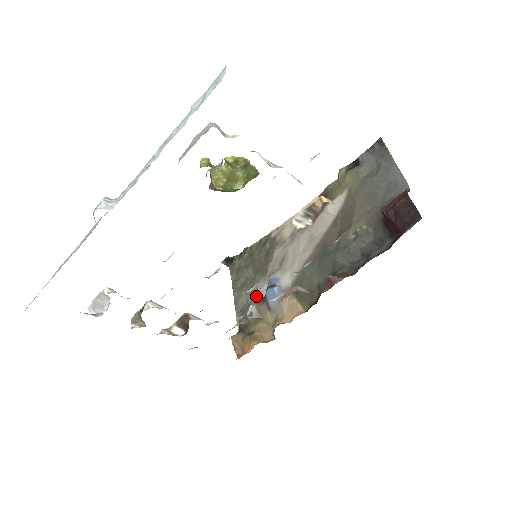
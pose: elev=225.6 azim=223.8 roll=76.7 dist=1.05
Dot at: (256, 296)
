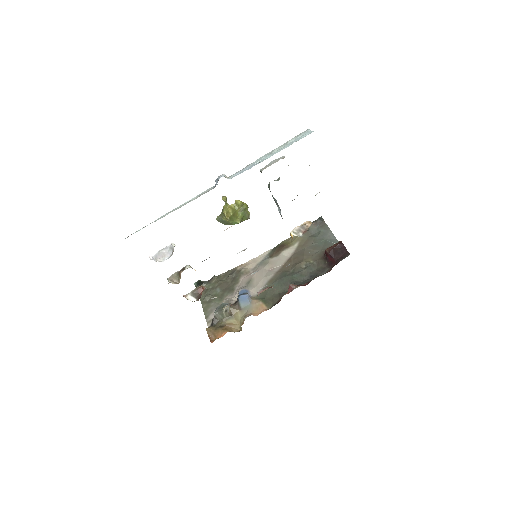
Dot at: (228, 302)
